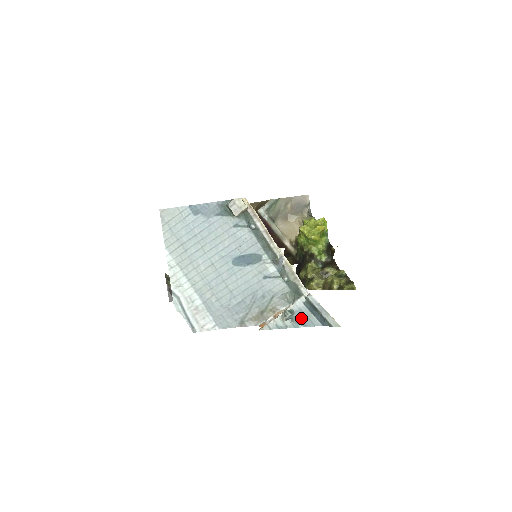
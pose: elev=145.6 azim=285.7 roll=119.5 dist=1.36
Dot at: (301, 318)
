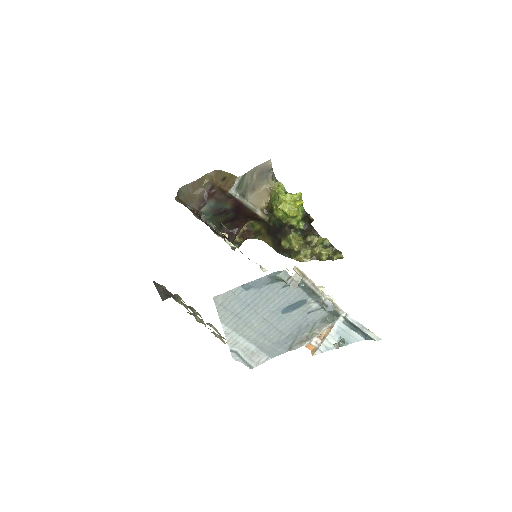
Dot at: (345, 337)
